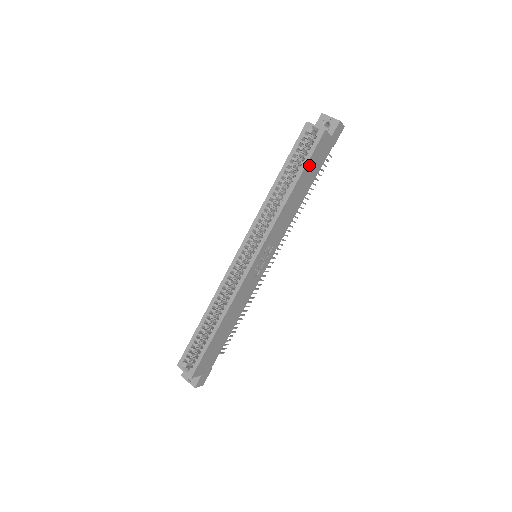
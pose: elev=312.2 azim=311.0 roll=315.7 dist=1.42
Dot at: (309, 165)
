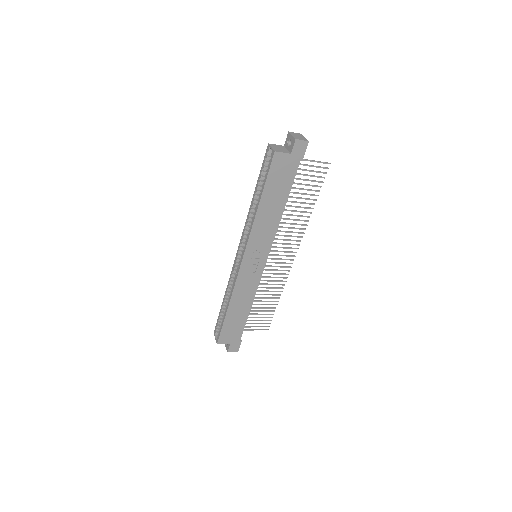
Dot at: (271, 182)
